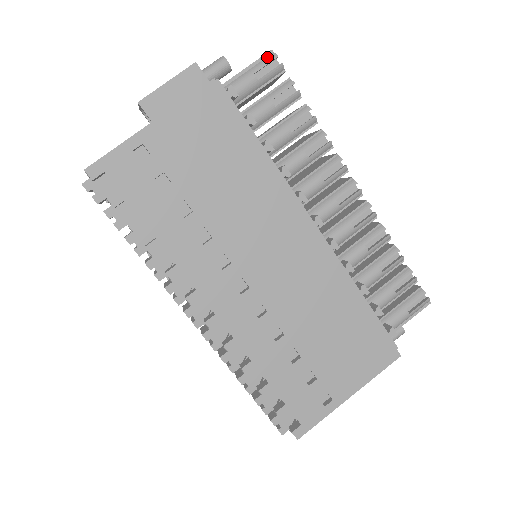
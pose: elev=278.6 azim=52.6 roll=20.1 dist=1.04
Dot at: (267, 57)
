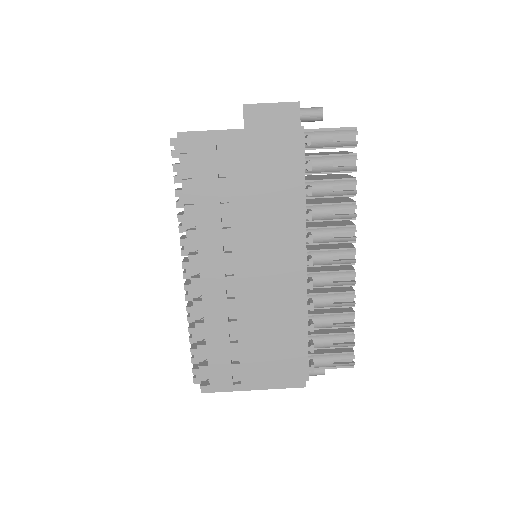
Dot at: (350, 130)
